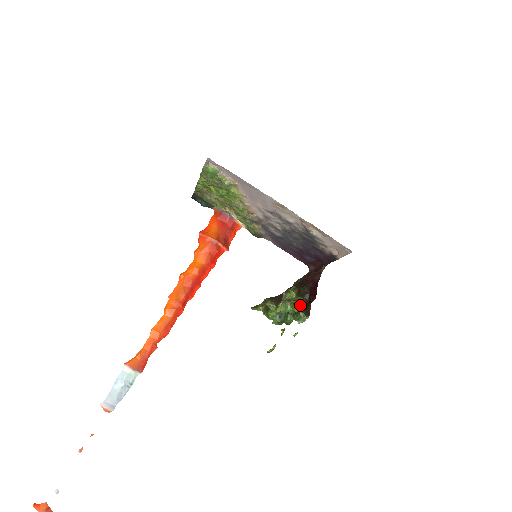
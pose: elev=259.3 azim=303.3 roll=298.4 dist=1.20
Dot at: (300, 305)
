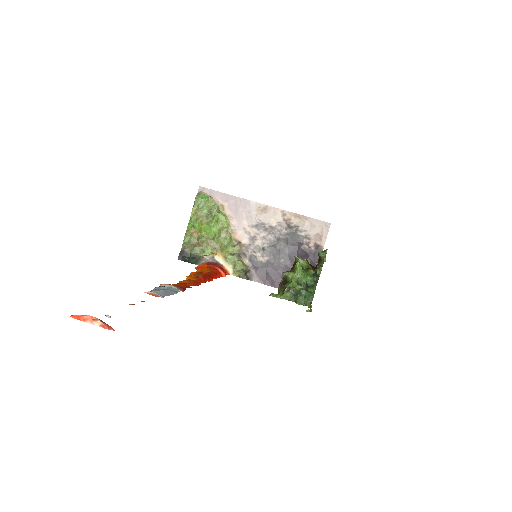
Dot at: occluded
